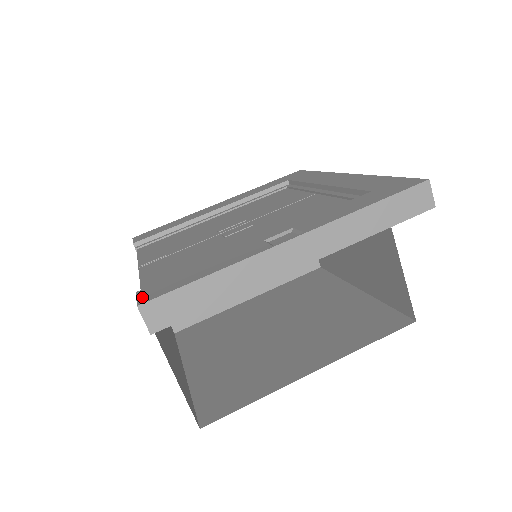
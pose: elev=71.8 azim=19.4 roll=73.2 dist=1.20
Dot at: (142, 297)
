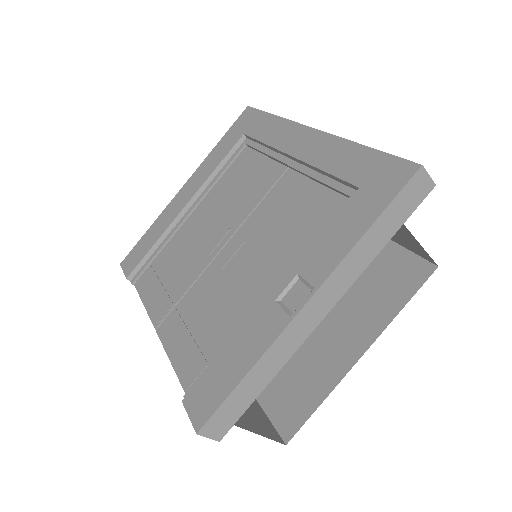
Dot at: (193, 416)
